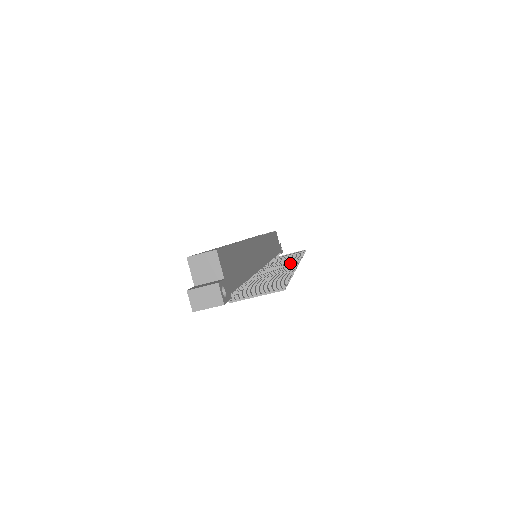
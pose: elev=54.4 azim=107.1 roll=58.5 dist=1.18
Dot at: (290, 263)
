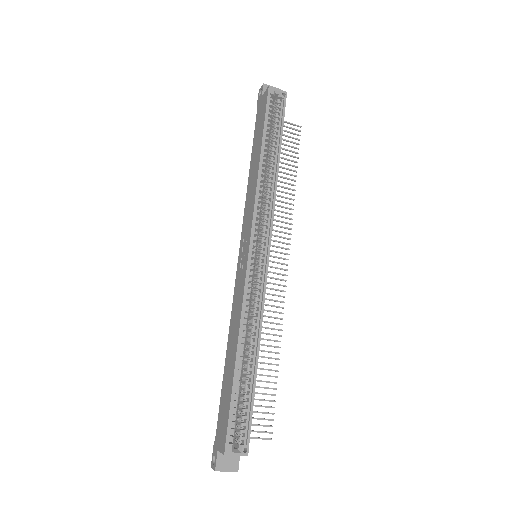
Dot at: (280, 258)
